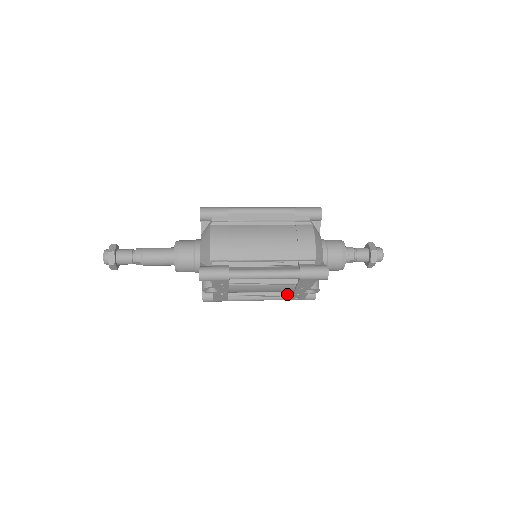
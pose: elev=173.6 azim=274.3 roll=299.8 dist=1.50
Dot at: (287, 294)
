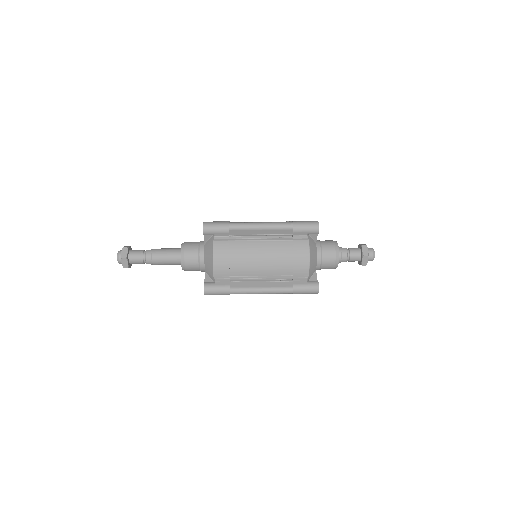
Dot at: occluded
